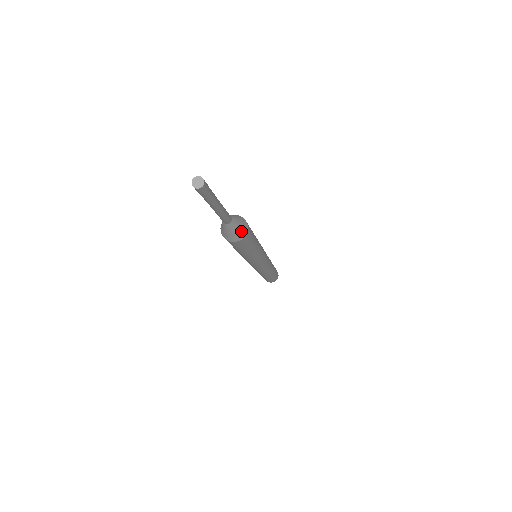
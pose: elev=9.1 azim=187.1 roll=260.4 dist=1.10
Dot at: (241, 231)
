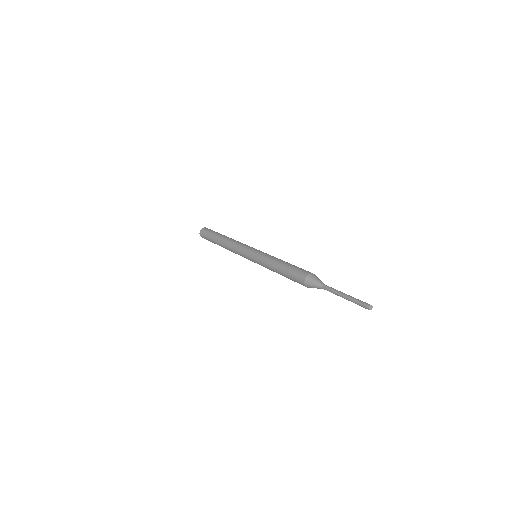
Dot at: occluded
